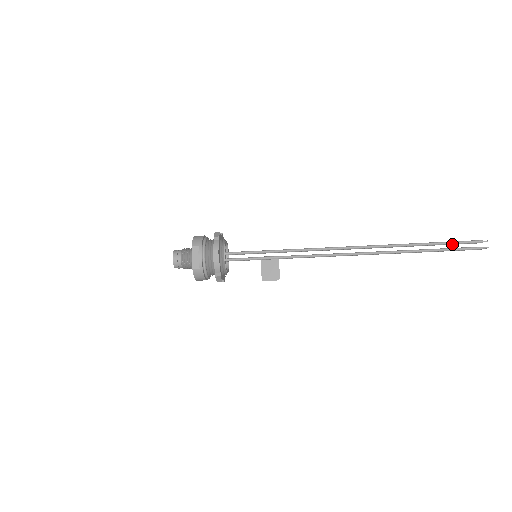
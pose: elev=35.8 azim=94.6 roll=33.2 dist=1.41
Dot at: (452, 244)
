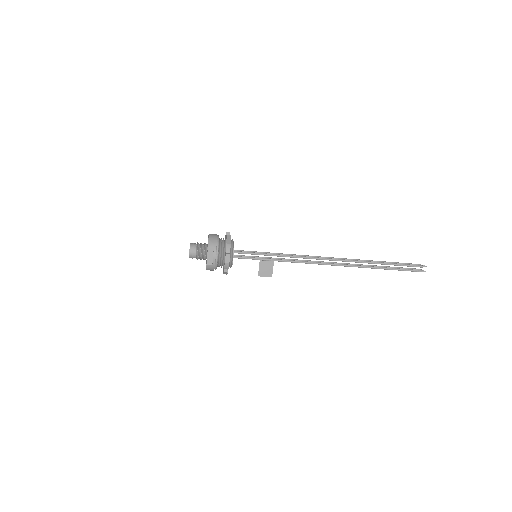
Dot at: occluded
